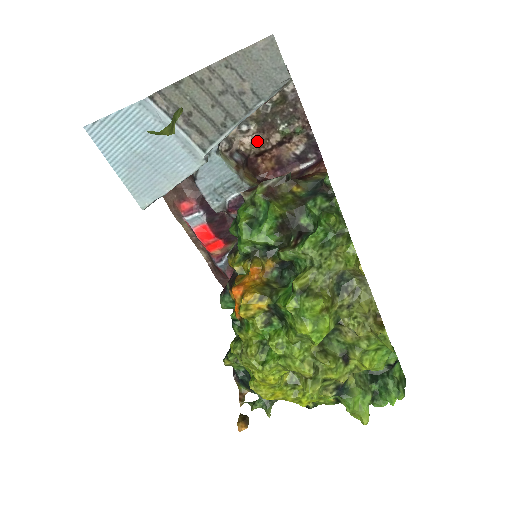
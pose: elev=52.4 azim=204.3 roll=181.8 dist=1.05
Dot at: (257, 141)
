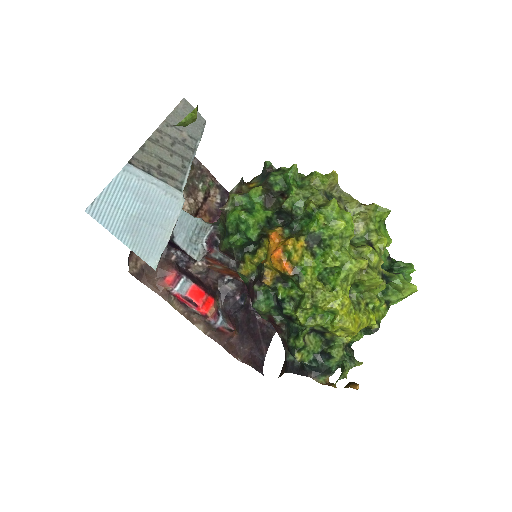
Dot at: (191, 201)
